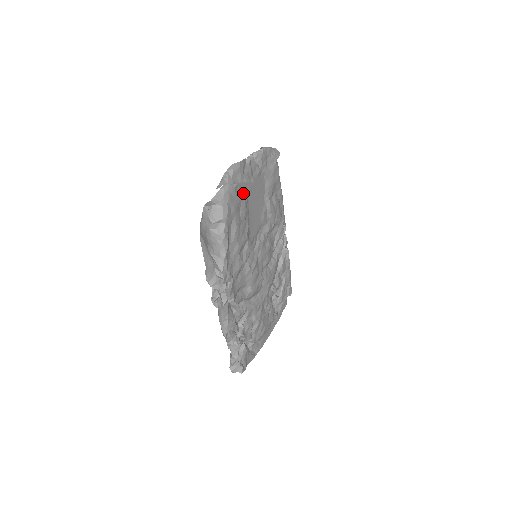
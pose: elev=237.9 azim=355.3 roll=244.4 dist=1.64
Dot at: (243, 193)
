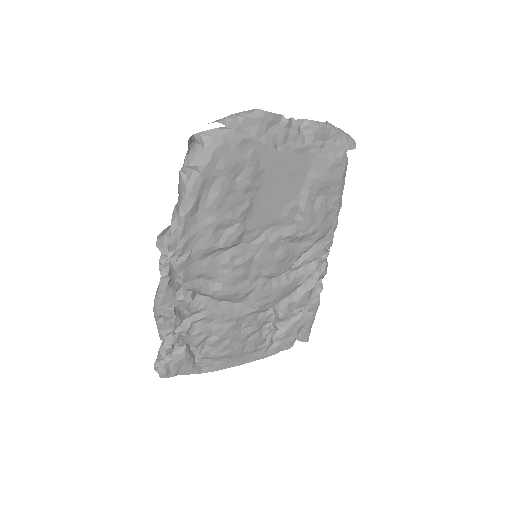
Dot at: (256, 157)
